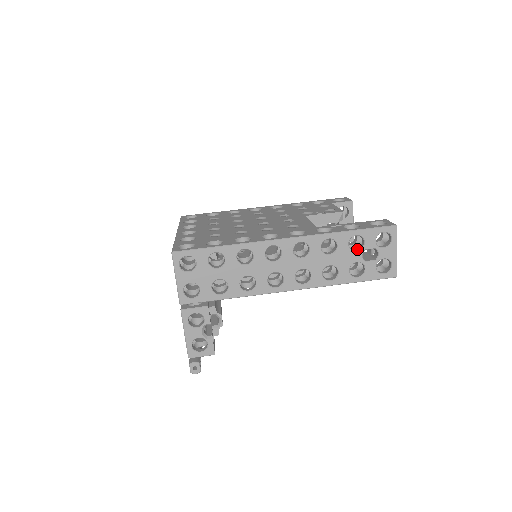
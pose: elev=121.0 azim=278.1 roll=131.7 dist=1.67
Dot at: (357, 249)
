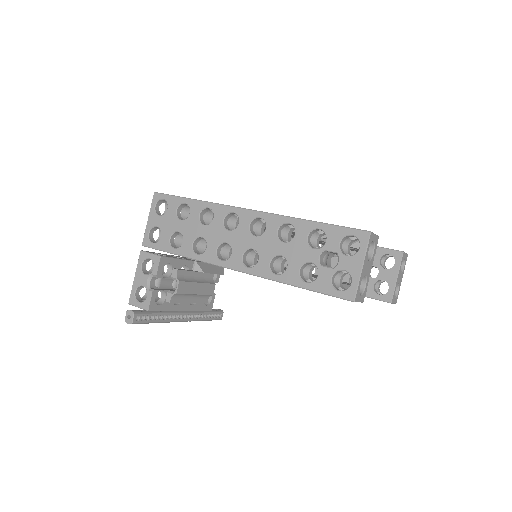
Dot at: (318, 248)
